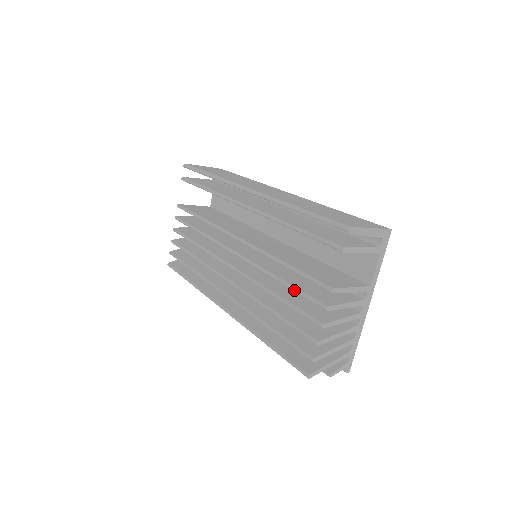
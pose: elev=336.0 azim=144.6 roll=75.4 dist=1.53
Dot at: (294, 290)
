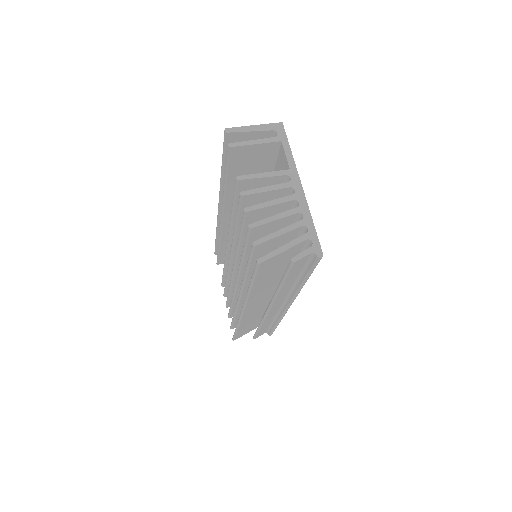
Dot at: (236, 217)
